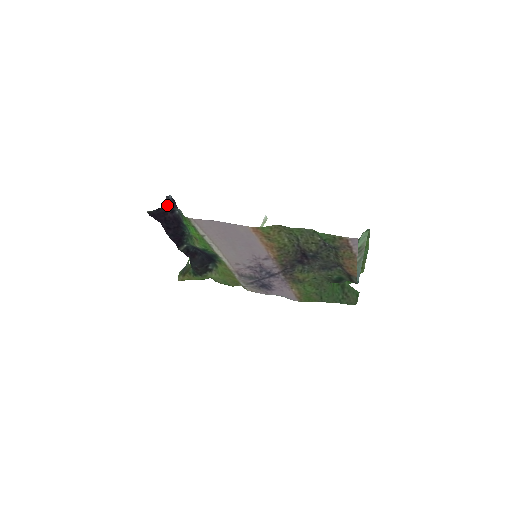
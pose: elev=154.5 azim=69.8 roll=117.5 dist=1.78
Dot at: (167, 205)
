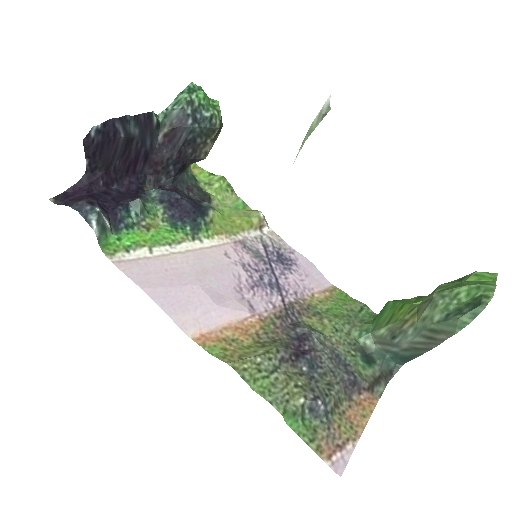
Dot at: (92, 149)
